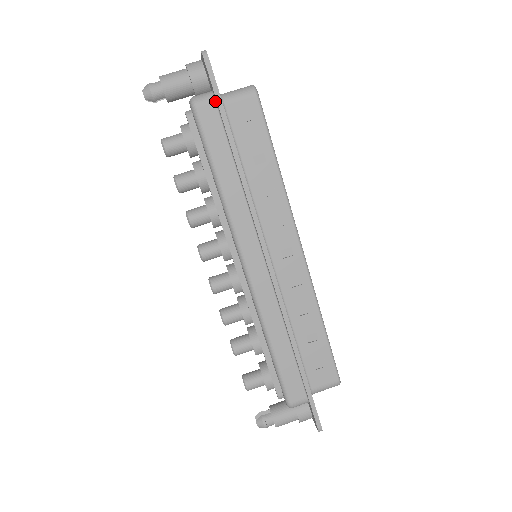
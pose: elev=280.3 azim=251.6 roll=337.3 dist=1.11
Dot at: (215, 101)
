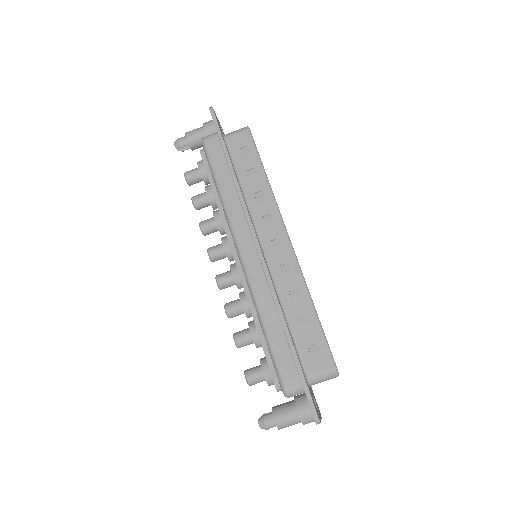
Dot at: (218, 136)
